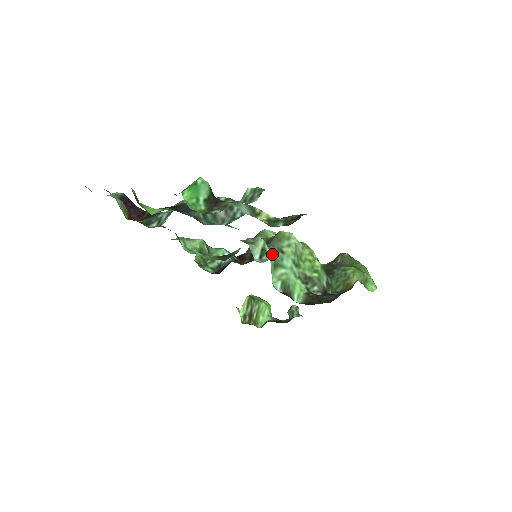
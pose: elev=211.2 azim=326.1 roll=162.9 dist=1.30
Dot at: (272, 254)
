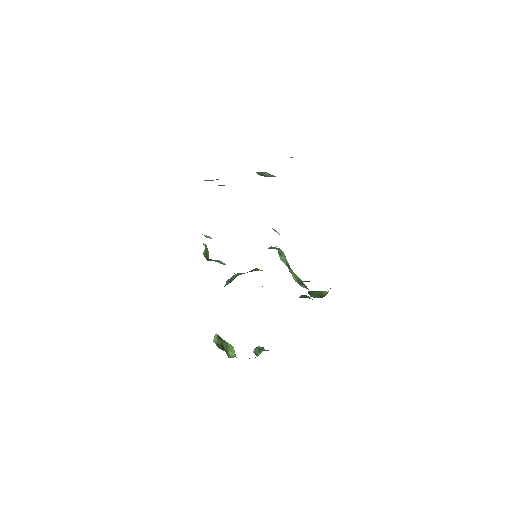
Dot at: occluded
